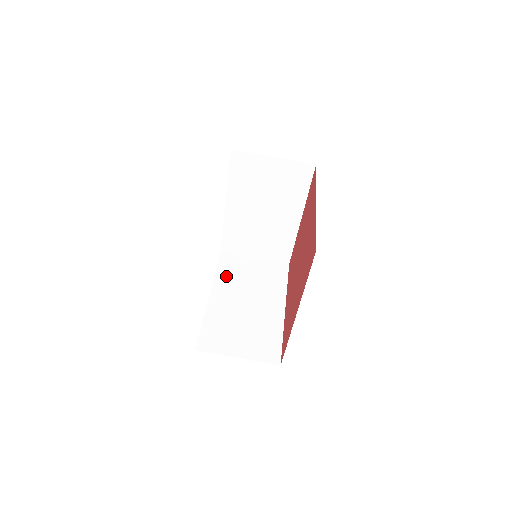
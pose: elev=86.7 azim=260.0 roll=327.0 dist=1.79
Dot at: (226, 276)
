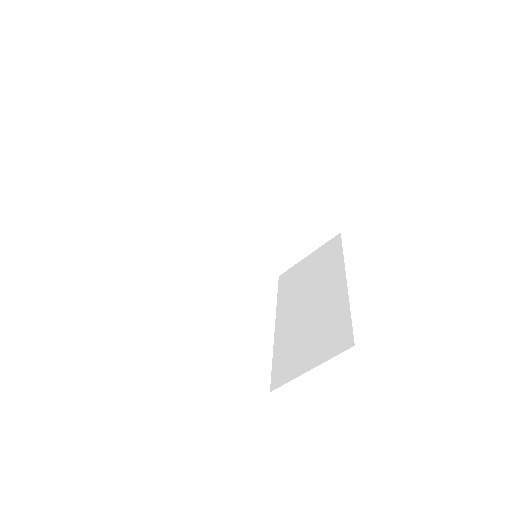
Dot at: (216, 206)
